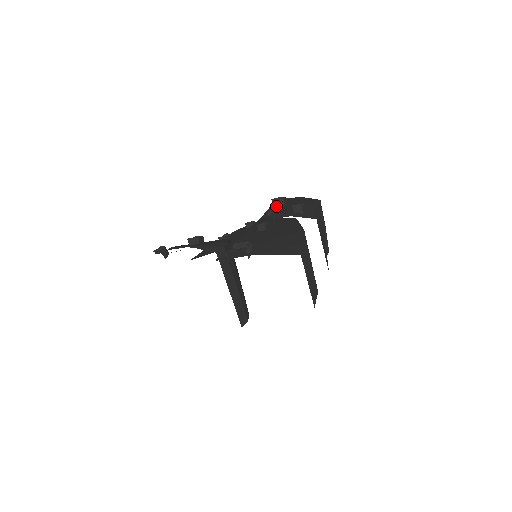
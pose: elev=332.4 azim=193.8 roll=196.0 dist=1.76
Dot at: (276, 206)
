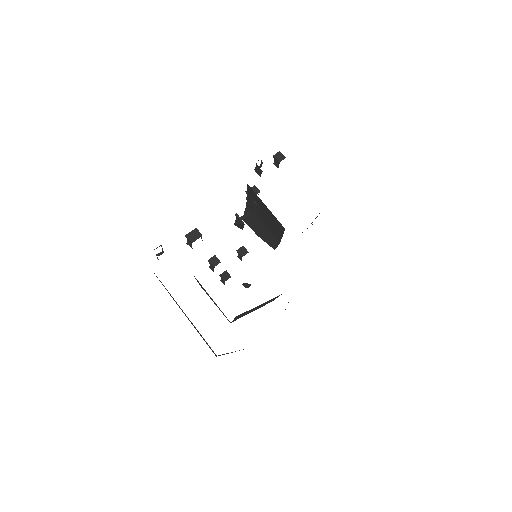
Dot at: occluded
